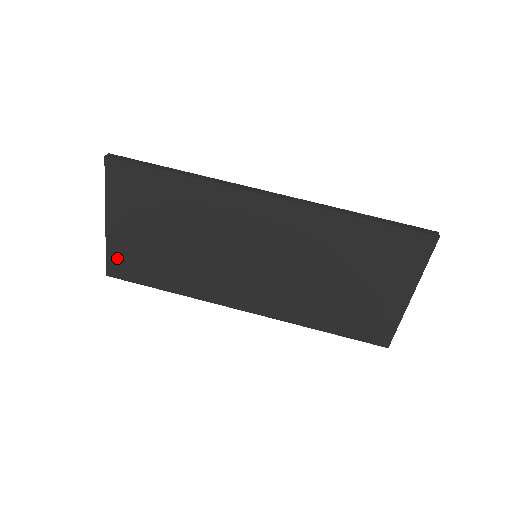
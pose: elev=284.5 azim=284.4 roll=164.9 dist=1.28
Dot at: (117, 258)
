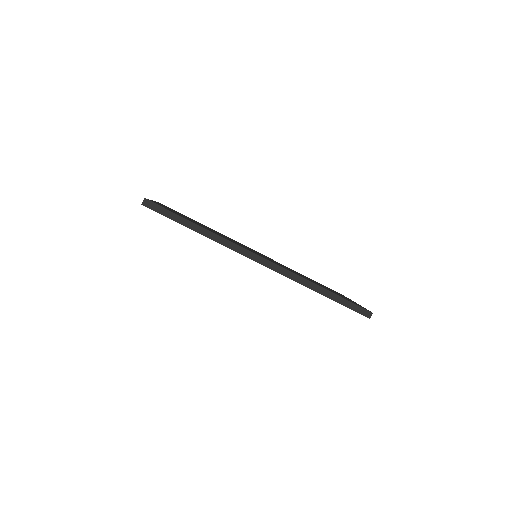
Dot at: occluded
